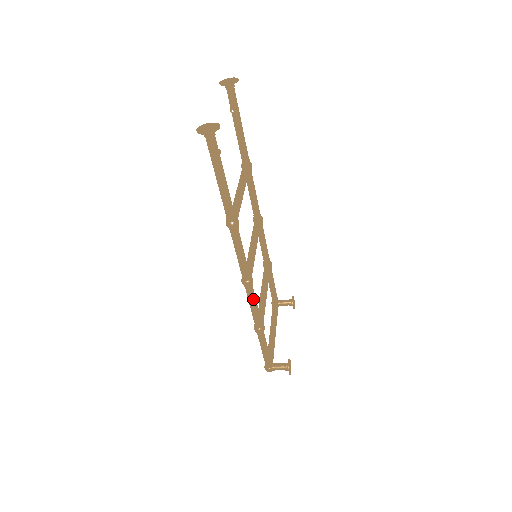
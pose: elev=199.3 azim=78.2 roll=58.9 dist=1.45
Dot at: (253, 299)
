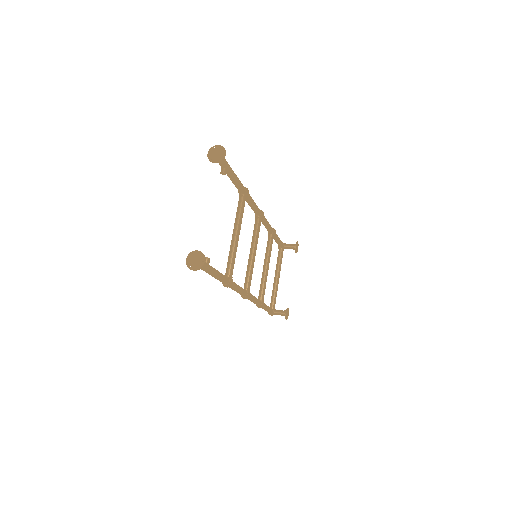
Dot at: (252, 300)
